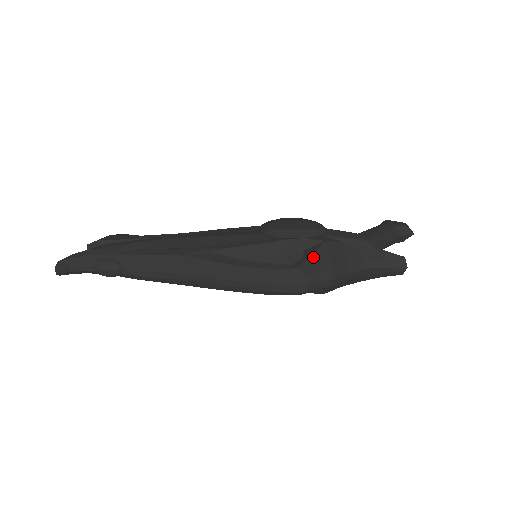
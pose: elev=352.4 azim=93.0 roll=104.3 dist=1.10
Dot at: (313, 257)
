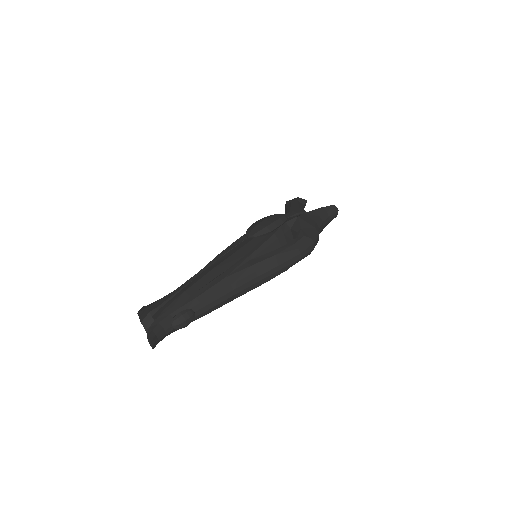
Dot at: (302, 228)
